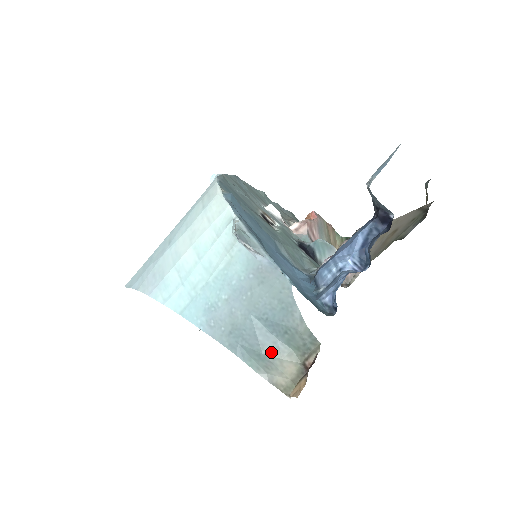
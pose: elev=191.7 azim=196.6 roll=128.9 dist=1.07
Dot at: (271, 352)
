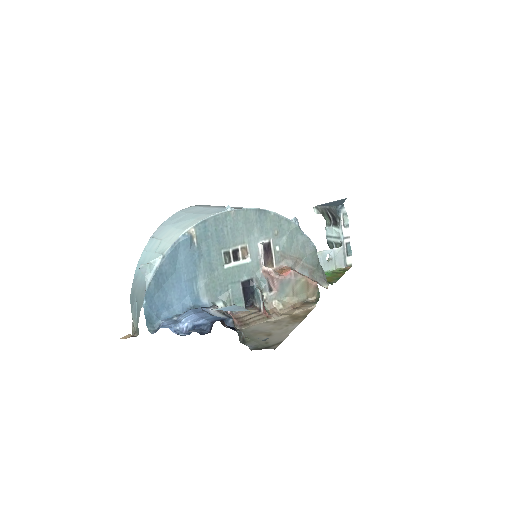
Dot at: (133, 315)
